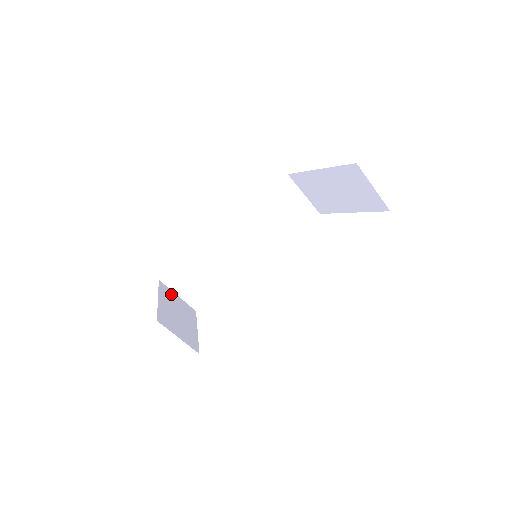
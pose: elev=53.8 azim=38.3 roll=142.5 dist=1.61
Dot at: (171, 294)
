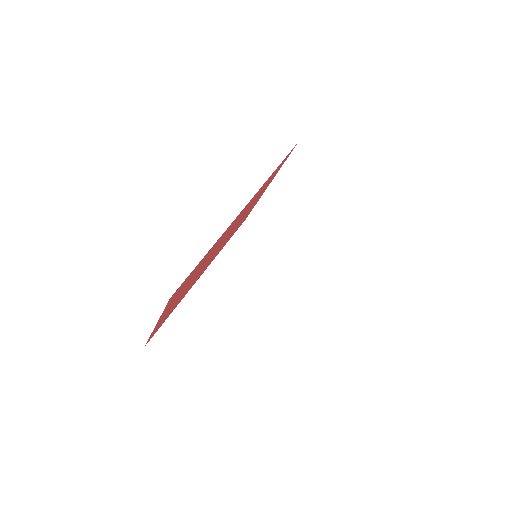
Dot at: occluded
